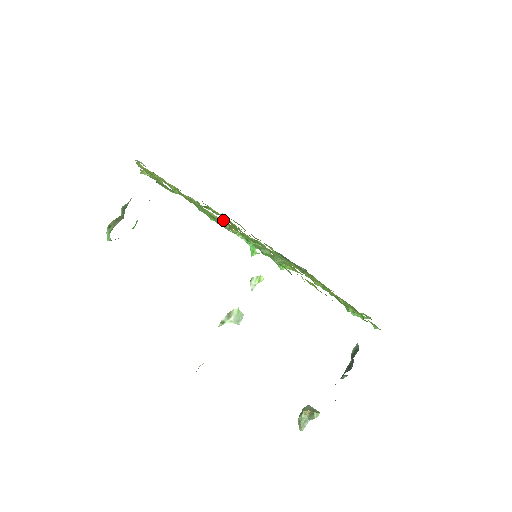
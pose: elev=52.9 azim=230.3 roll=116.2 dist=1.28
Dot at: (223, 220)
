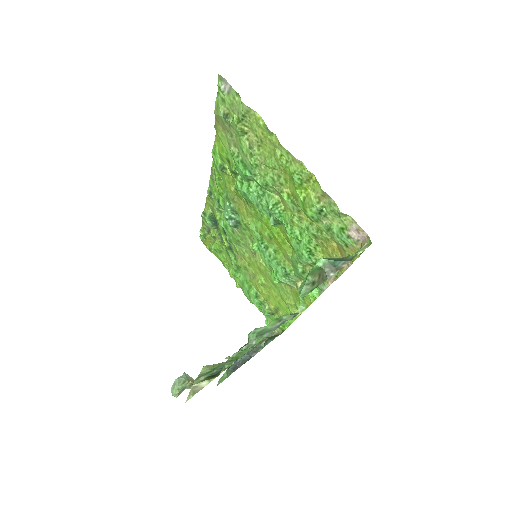
Dot at: (251, 206)
